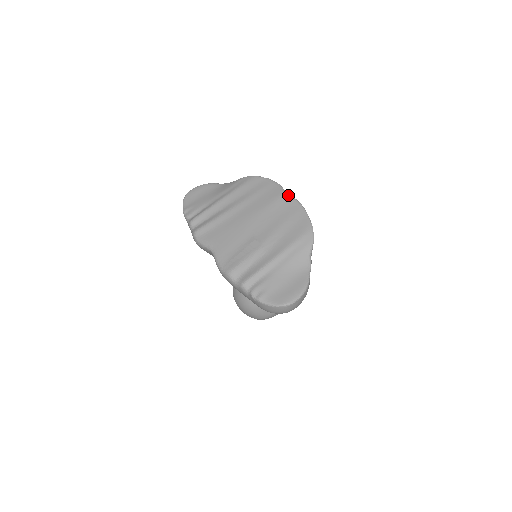
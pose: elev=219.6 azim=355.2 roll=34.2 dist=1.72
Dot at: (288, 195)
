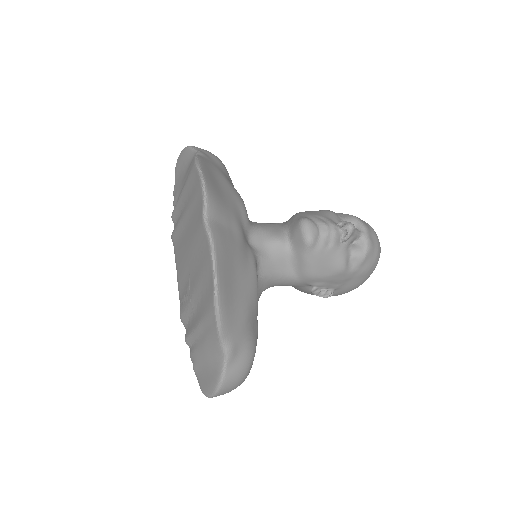
Dot at: (204, 228)
